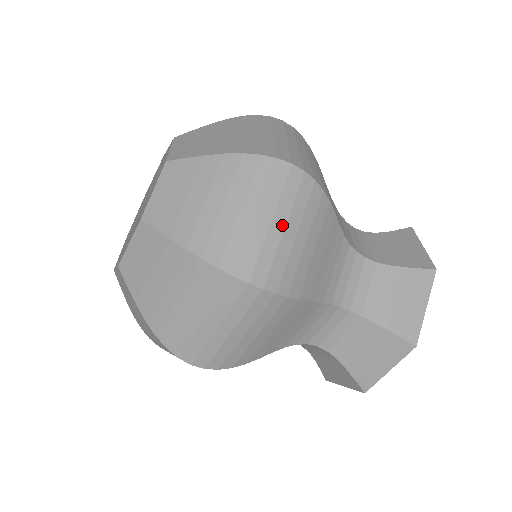
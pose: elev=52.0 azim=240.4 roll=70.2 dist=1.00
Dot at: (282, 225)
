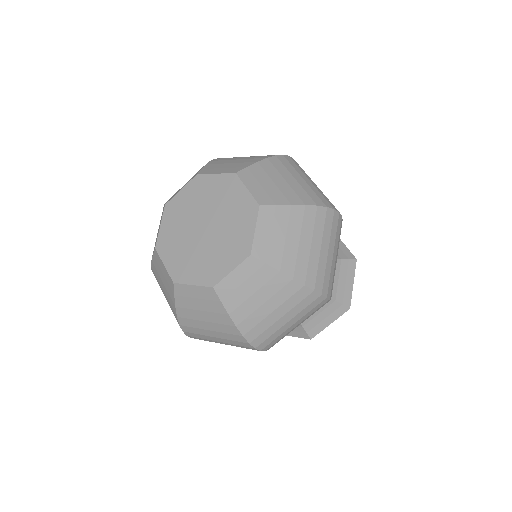
Dot at: (336, 255)
